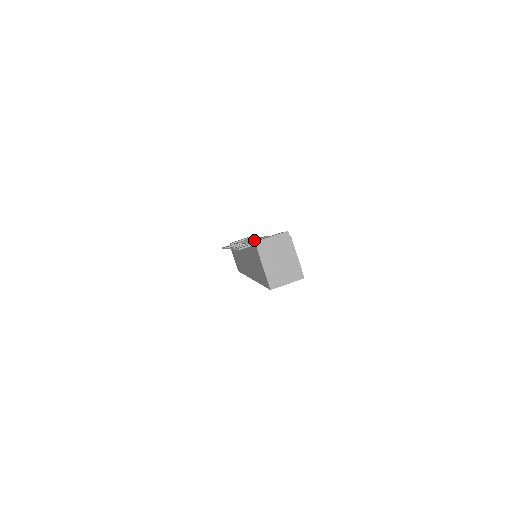
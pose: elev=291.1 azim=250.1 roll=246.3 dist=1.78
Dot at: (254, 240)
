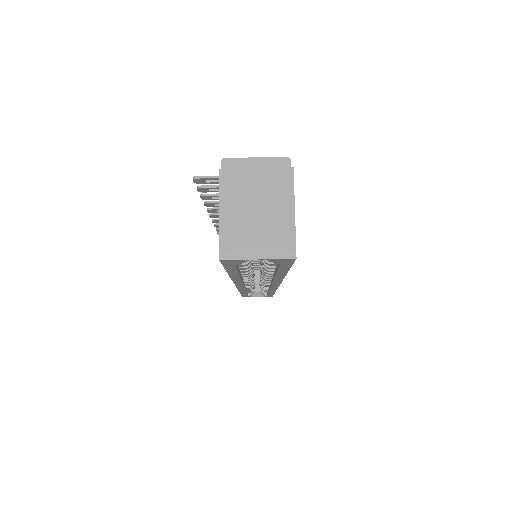
Dot at: occluded
